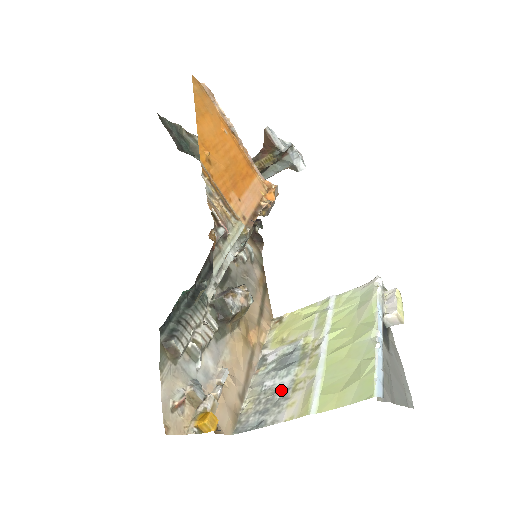
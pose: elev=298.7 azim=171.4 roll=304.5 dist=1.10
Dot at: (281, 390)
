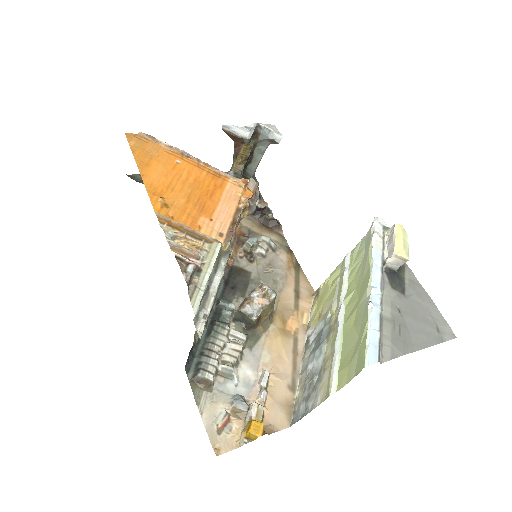
Dot at: (317, 372)
